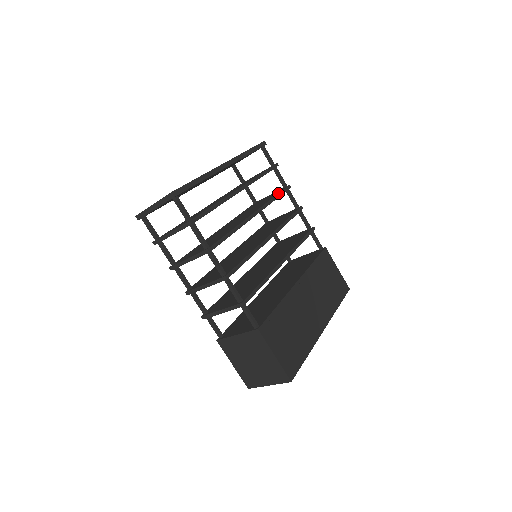
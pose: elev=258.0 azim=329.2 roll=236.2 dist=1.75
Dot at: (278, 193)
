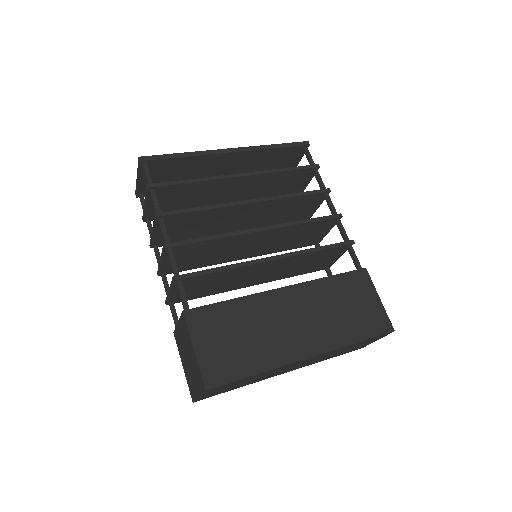
Dot at: (303, 192)
